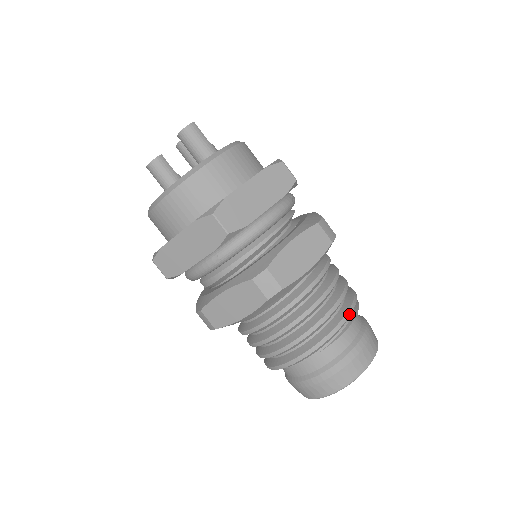
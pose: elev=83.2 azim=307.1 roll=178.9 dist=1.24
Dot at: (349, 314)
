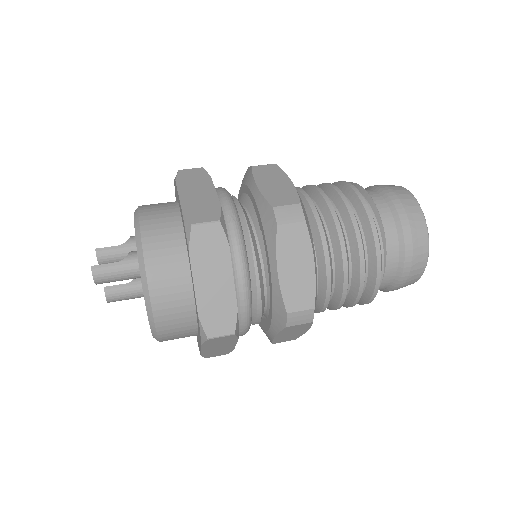
Dot at: (376, 235)
